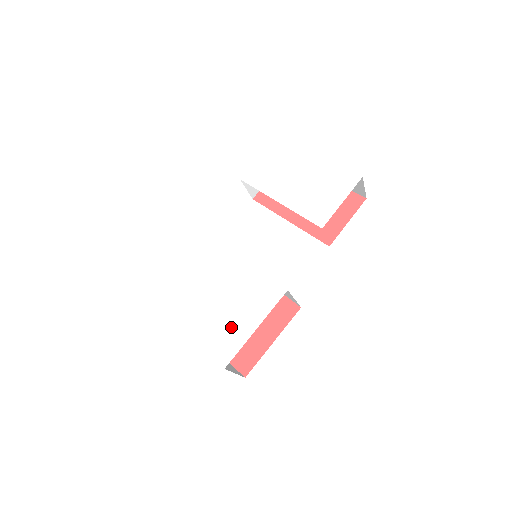
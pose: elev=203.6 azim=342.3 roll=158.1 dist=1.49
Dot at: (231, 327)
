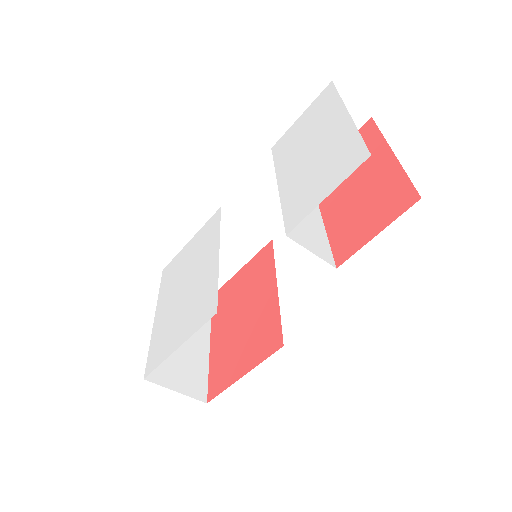
Dot at: (170, 334)
